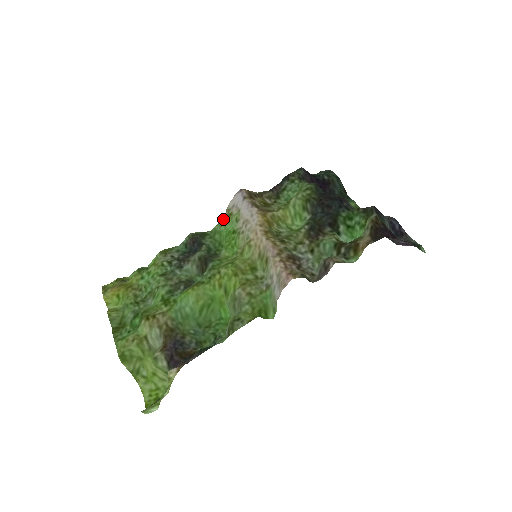
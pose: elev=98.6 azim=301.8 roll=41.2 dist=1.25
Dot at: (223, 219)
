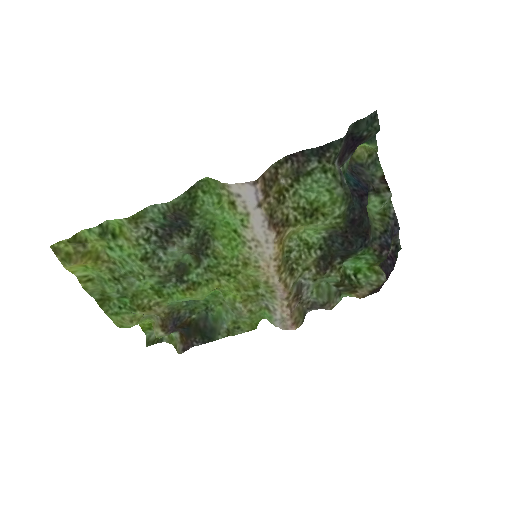
Dot at: (219, 199)
